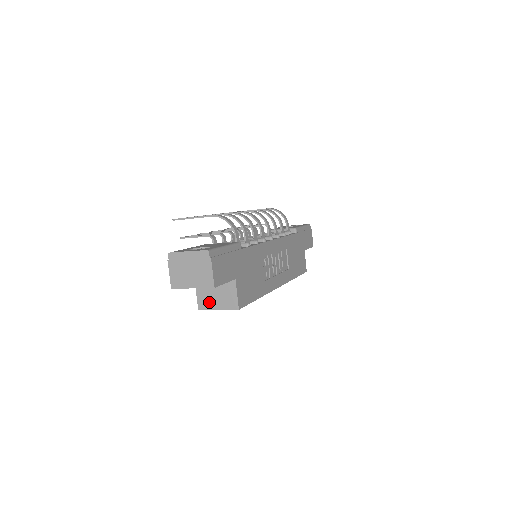
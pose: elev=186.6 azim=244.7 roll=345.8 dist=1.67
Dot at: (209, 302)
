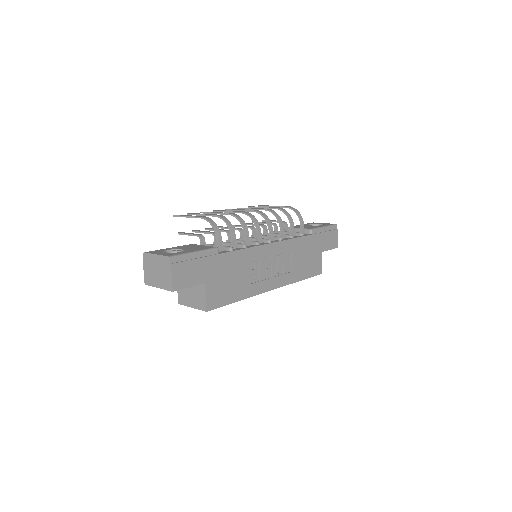
Dot at: (186, 299)
